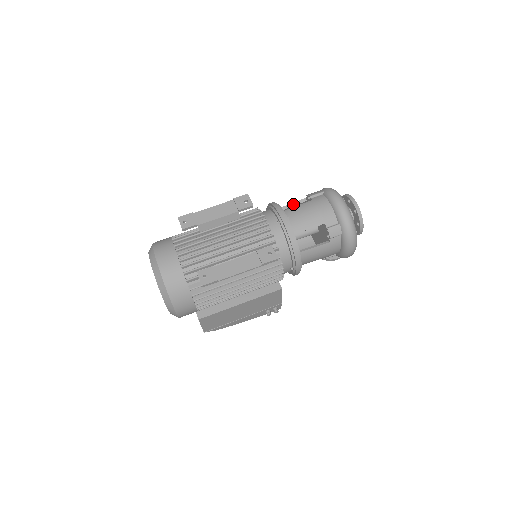
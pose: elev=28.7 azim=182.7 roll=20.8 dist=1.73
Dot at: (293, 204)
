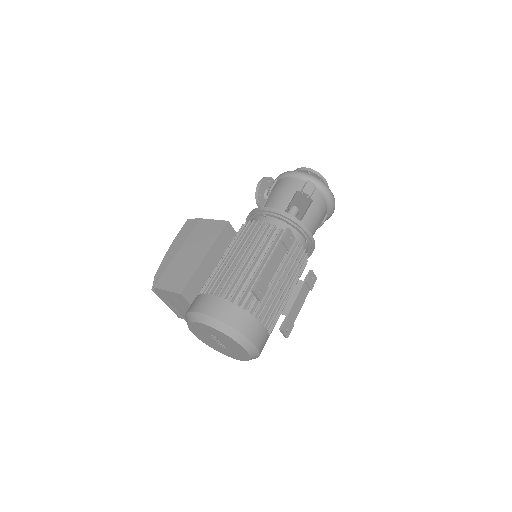
Dot at: occluded
